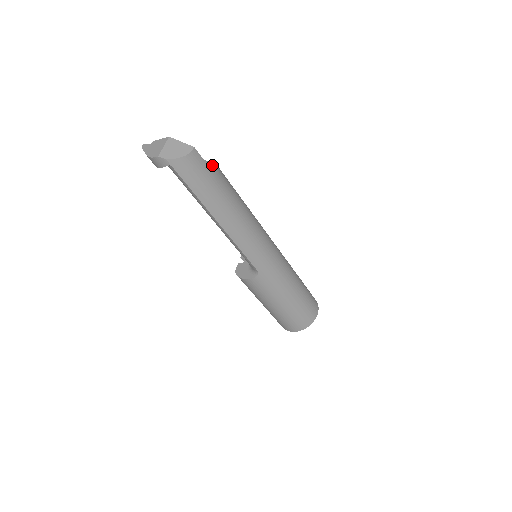
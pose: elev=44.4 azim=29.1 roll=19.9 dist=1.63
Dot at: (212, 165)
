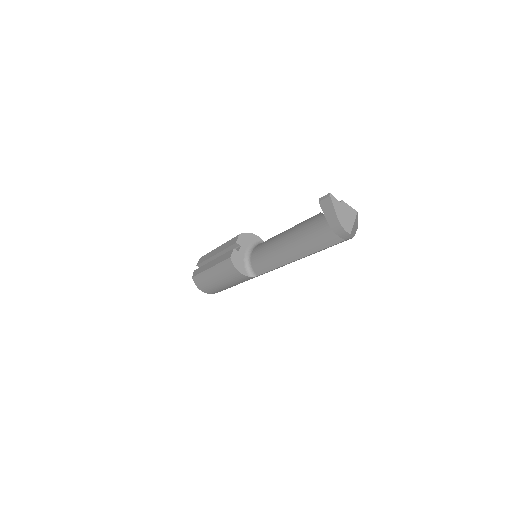
Dot at: occluded
